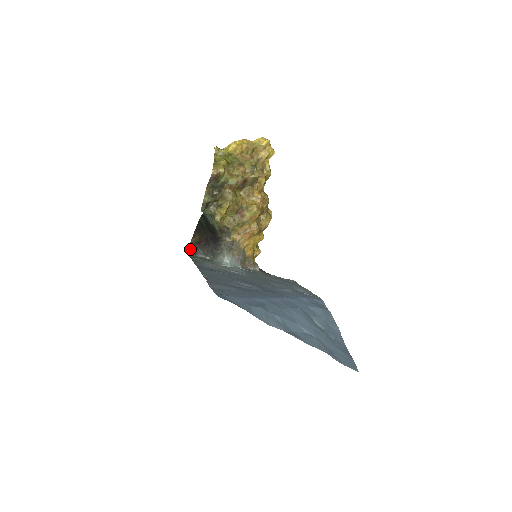
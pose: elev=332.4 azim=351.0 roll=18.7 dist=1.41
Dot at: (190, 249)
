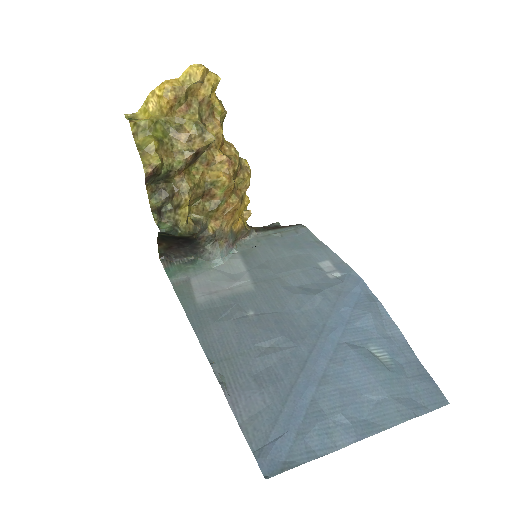
Dot at: (161, 254)
